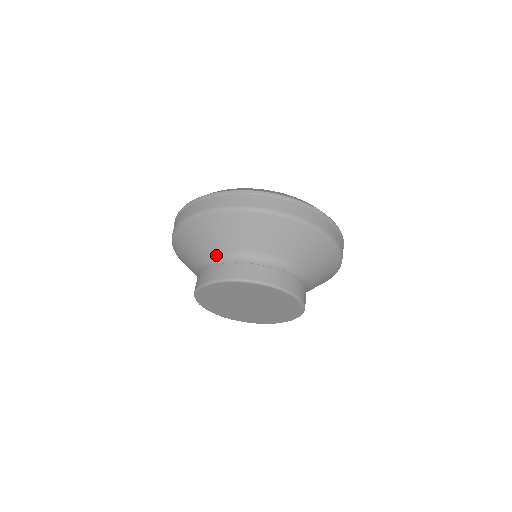
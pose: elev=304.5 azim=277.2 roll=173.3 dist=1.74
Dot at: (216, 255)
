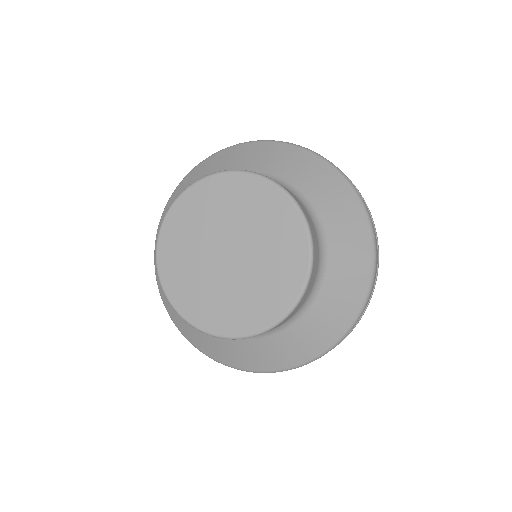
Dot at: occluded
